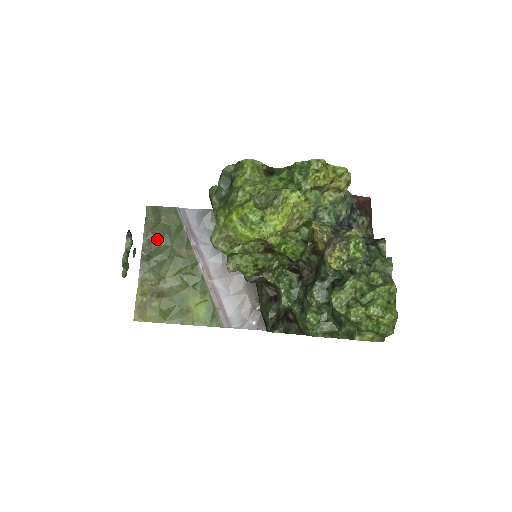
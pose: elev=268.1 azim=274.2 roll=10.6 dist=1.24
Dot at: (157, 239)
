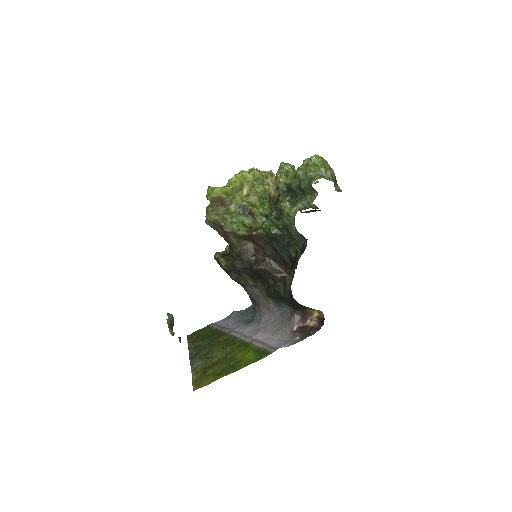
Dot at: (200, 345)
